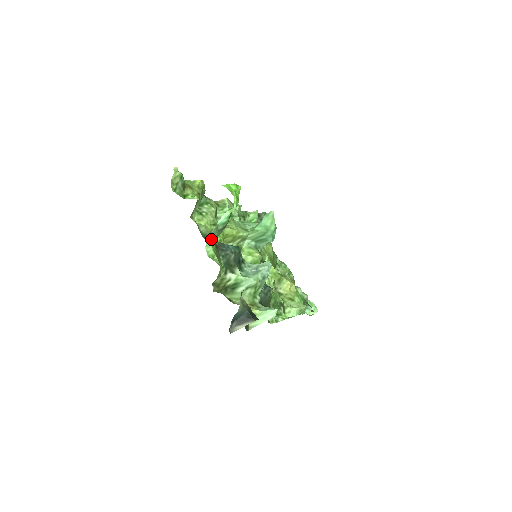
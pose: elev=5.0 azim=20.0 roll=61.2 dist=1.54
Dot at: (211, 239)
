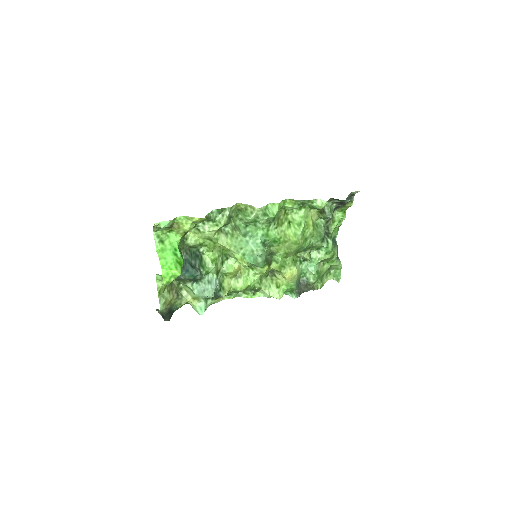
Dot at: (160, 275)
